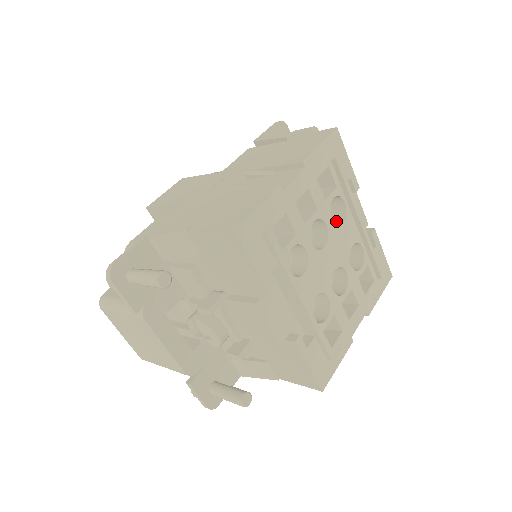
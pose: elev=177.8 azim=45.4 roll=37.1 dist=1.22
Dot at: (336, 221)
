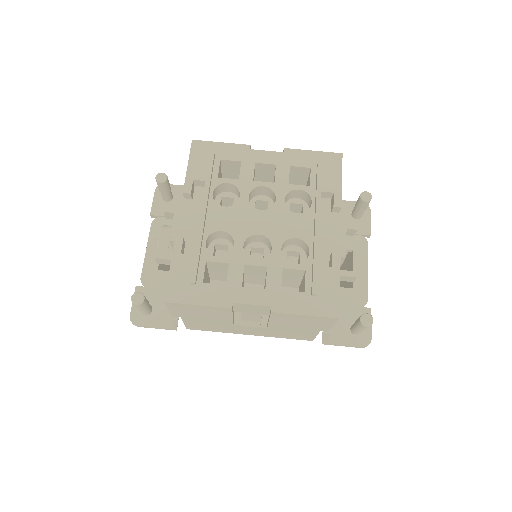
Dot at: occluded
